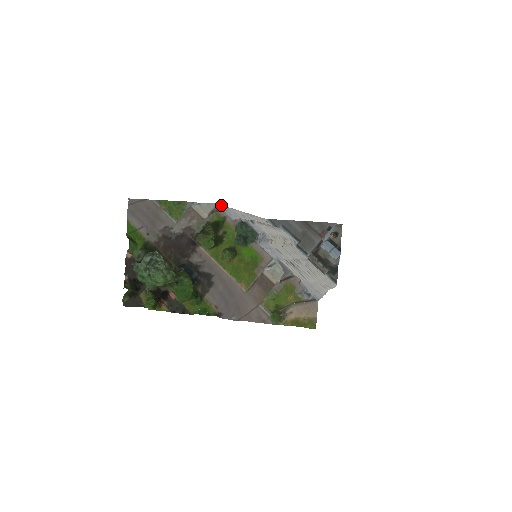
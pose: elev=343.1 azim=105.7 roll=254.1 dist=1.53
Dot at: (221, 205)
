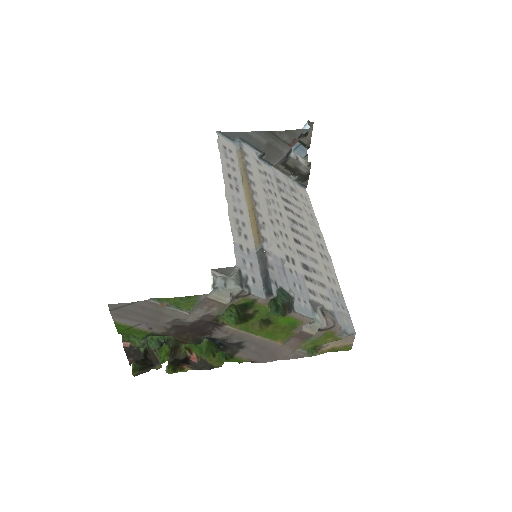
Dot at: (234, 266)
